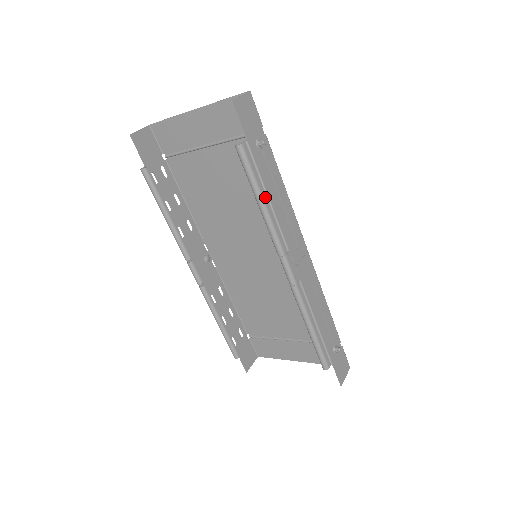
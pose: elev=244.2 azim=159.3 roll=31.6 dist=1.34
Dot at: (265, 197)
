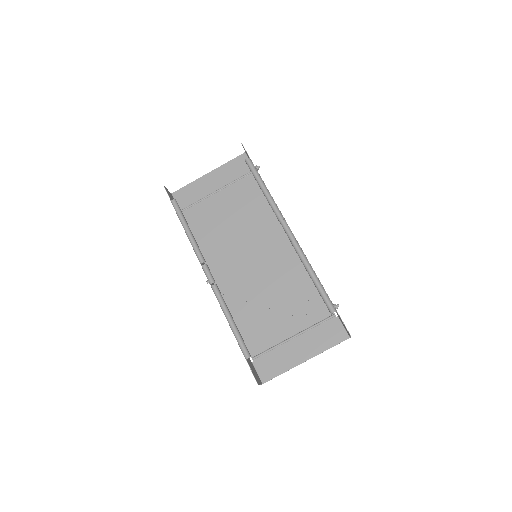
Dot at: (266, 187)
